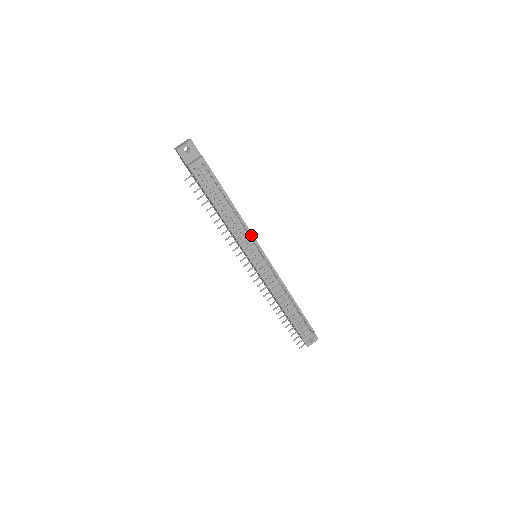
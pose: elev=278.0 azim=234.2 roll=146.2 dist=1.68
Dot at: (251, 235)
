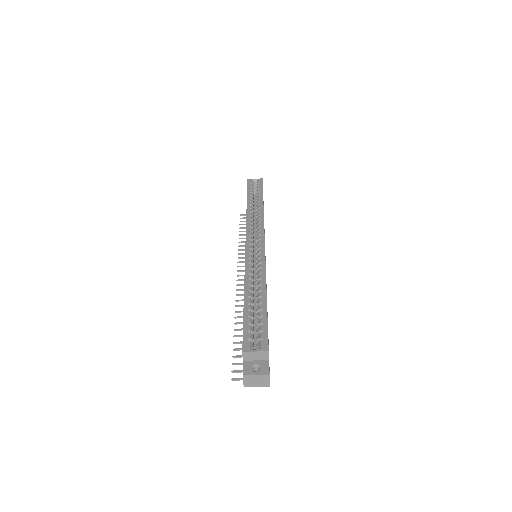
Dot at: occluded
